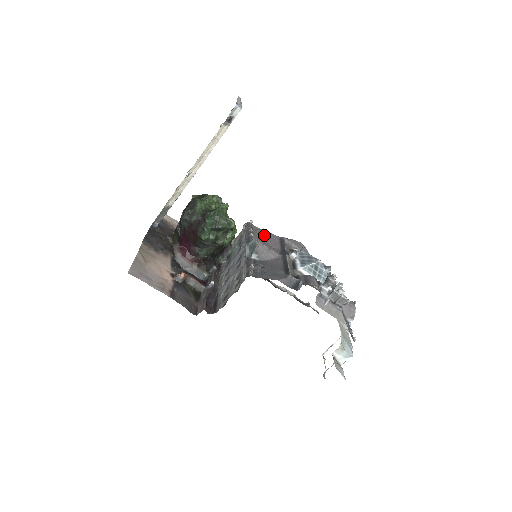
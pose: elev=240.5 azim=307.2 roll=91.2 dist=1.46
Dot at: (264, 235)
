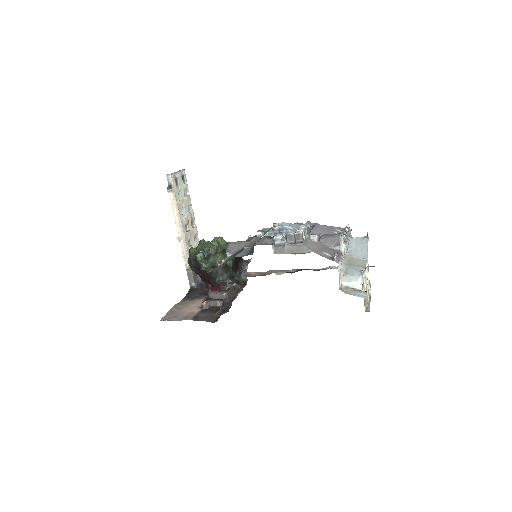
Dot at: occluded
